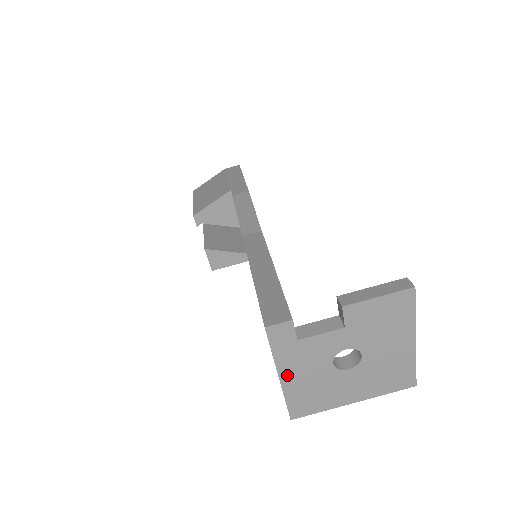
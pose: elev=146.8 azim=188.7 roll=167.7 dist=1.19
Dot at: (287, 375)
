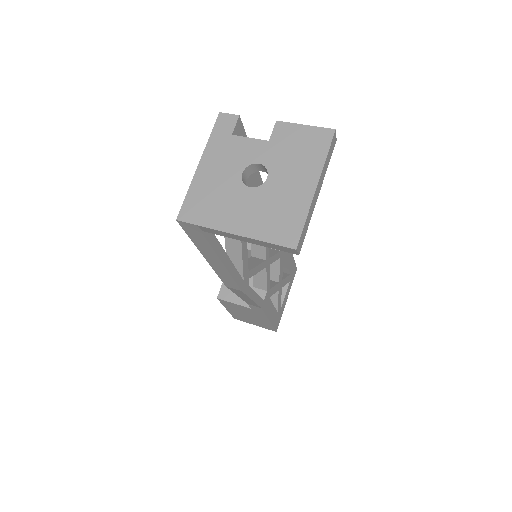
Dot at: (205, 165)
